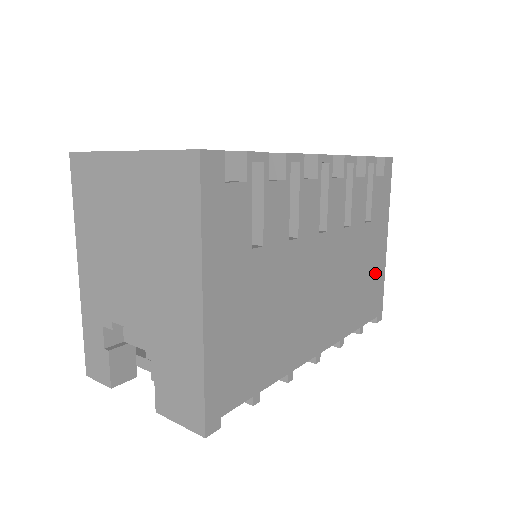
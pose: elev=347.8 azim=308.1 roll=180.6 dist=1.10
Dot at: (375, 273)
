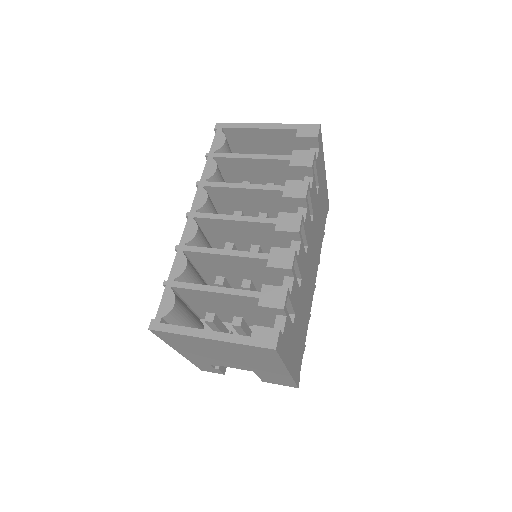
Dot at: (324, 199)
